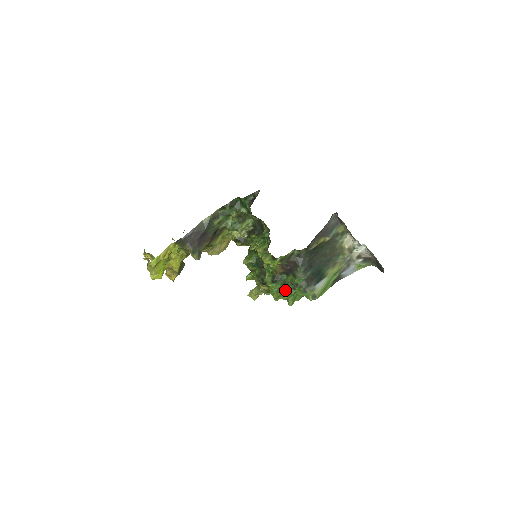
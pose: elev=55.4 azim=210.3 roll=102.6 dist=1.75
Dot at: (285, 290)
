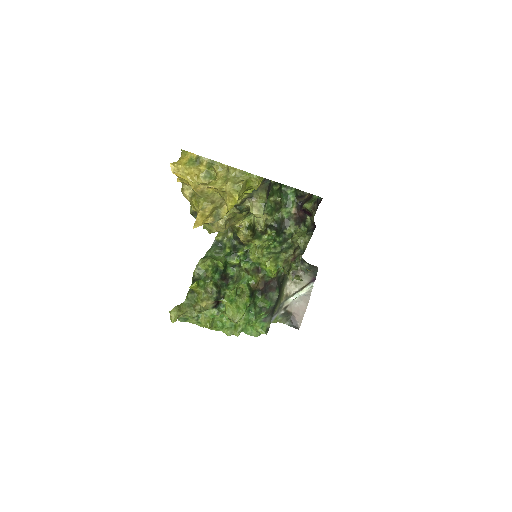
Dot at: (247, 312)
